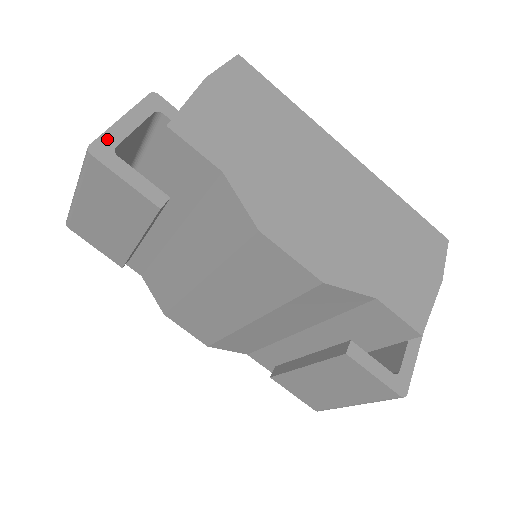
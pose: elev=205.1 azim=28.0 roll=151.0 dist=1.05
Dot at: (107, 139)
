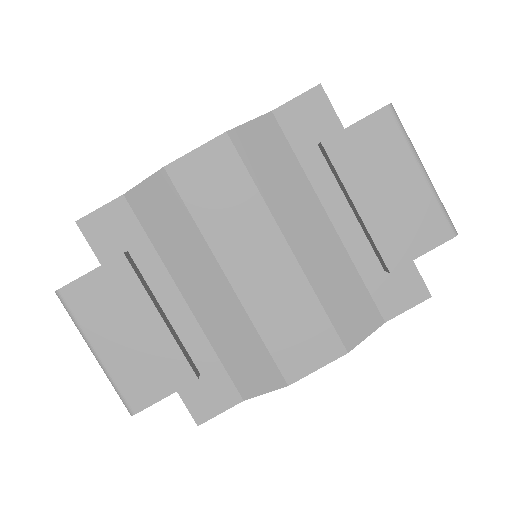
Dot at: occluded
